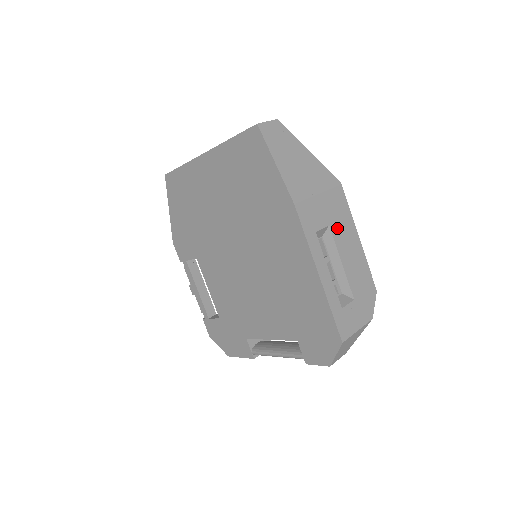
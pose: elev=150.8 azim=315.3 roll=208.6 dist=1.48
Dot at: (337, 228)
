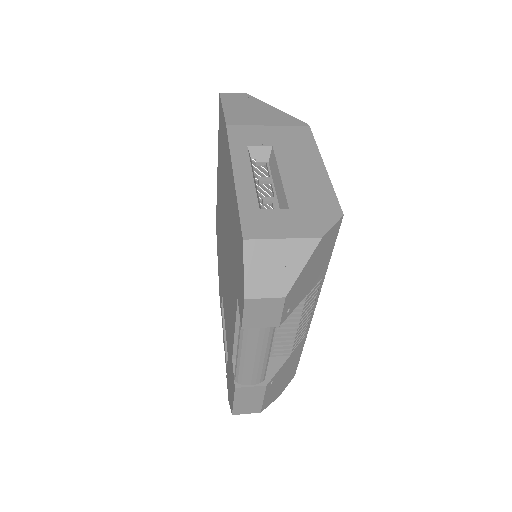
Dot at: (286, 151)
